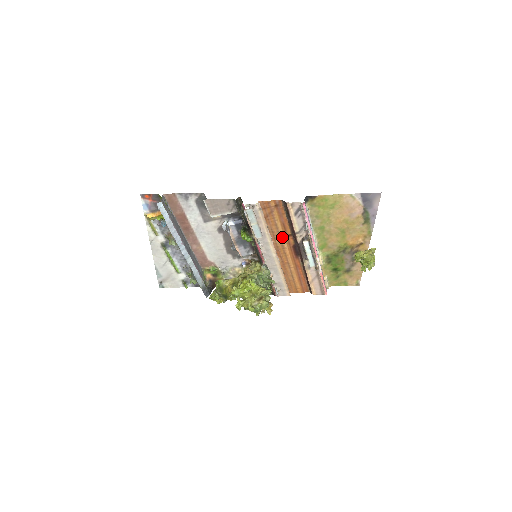
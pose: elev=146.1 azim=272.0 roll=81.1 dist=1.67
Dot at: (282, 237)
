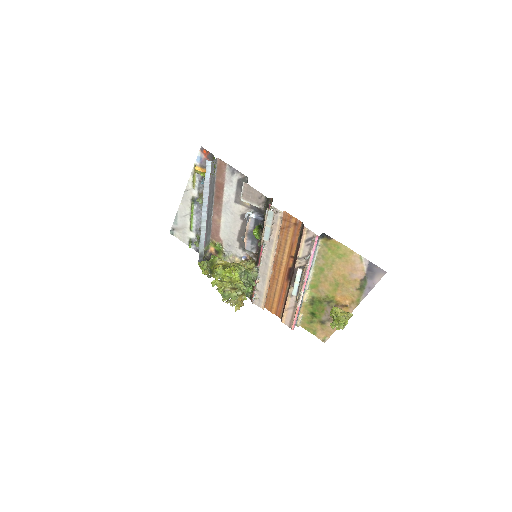
Dot at: (285, 254)
